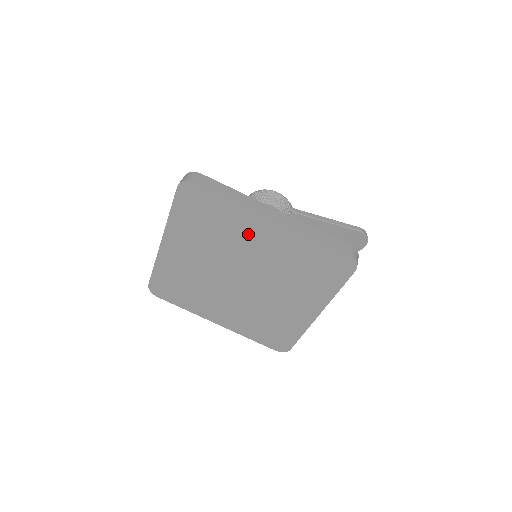
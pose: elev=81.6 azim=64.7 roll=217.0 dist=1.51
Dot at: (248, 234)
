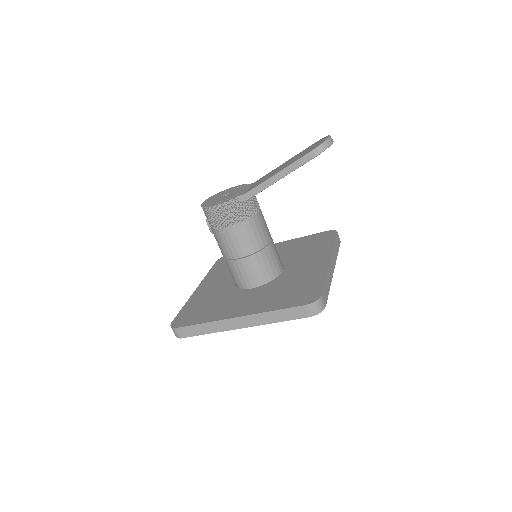
Dot at: occluded
